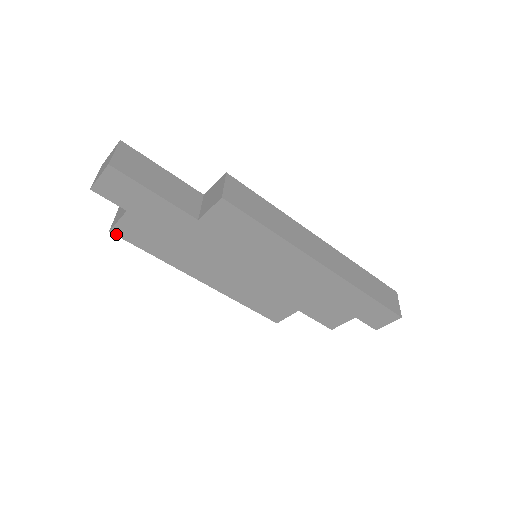
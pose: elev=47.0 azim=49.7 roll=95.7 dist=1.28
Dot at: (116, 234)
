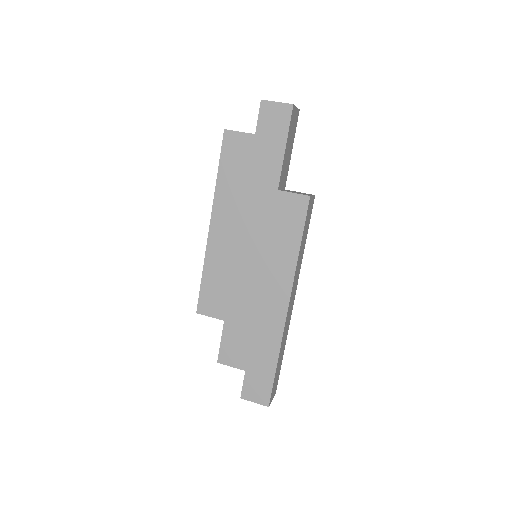
Dot at: (224, 135)
